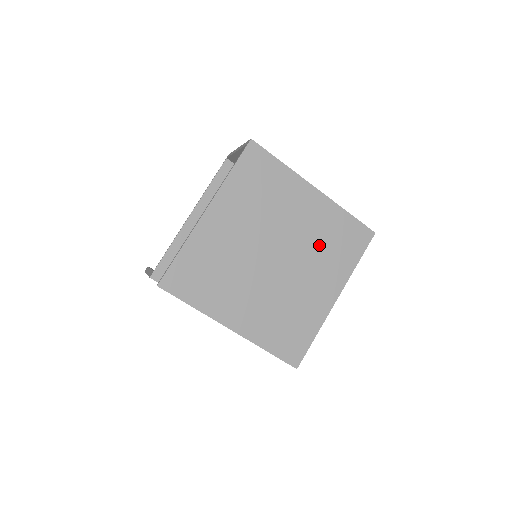
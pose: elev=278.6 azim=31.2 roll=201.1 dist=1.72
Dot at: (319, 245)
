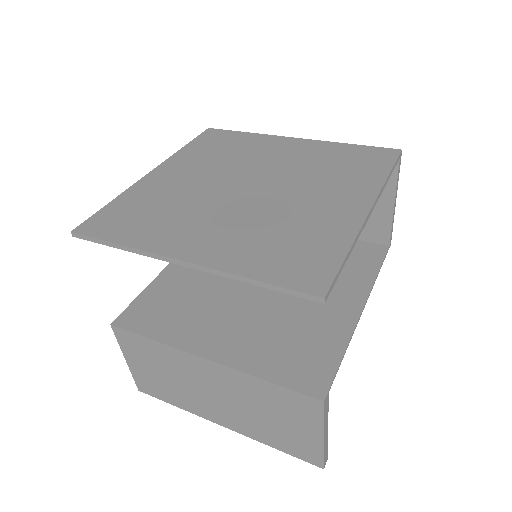
Dot at: (316, 170)
